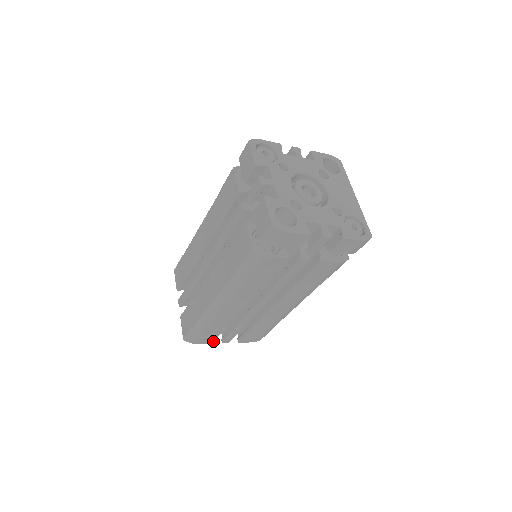
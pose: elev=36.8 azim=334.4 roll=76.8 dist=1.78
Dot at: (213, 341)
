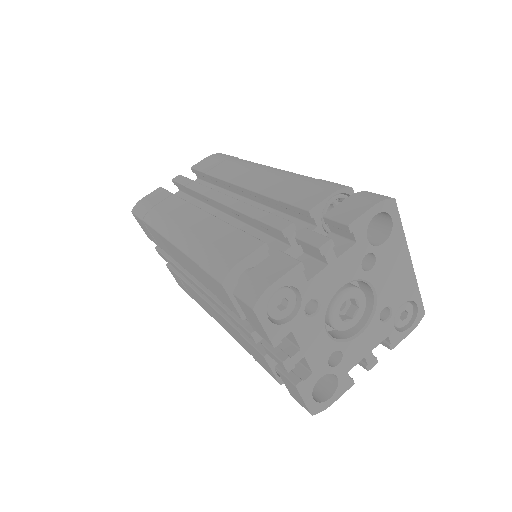
Dot at: occluded
